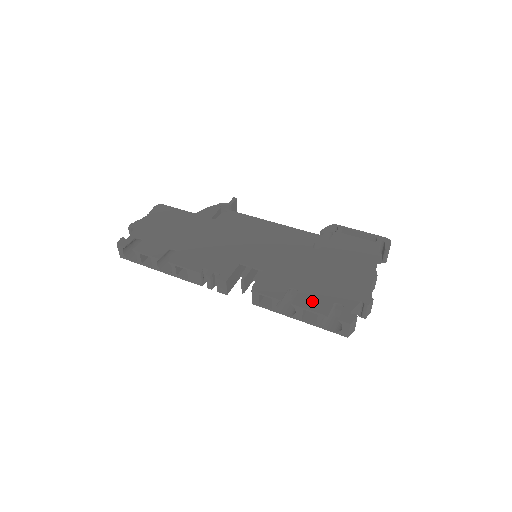
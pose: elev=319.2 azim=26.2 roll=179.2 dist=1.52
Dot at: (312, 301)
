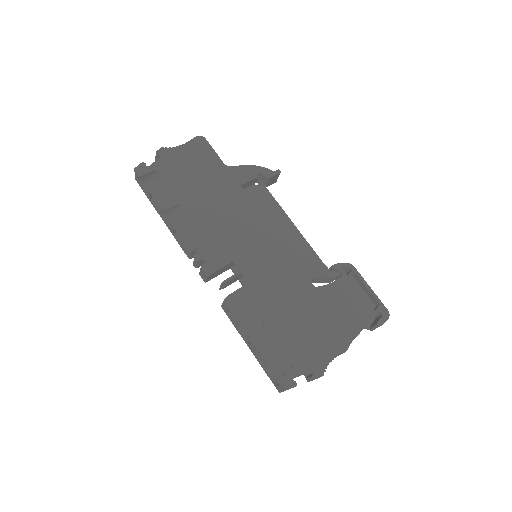
Dot at: (269, 345)
